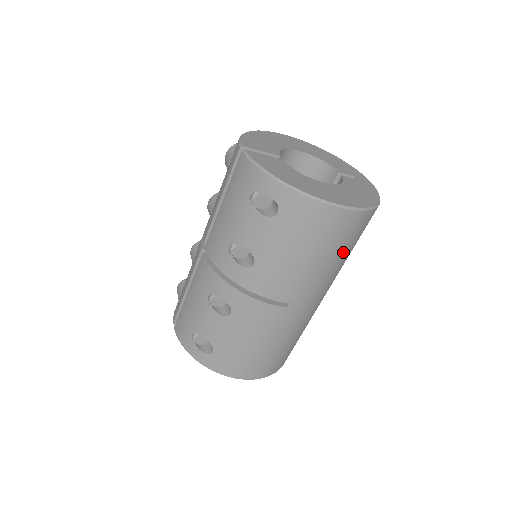
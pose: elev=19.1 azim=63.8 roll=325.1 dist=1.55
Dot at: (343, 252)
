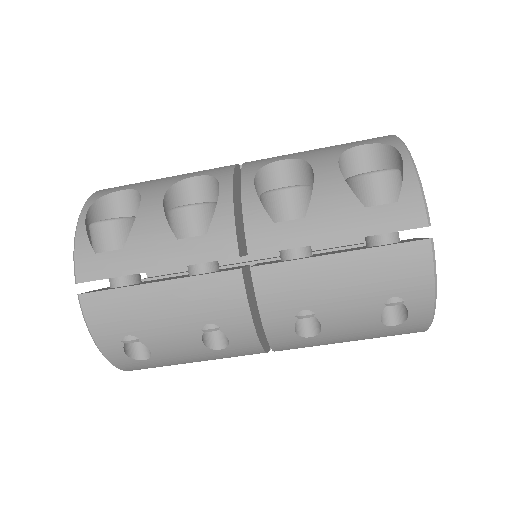
Dot at: occluded
